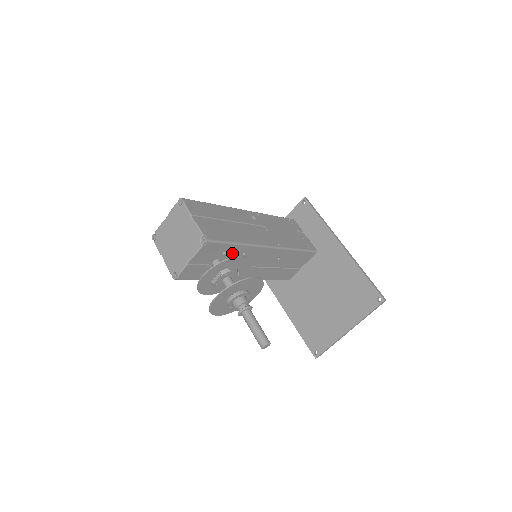
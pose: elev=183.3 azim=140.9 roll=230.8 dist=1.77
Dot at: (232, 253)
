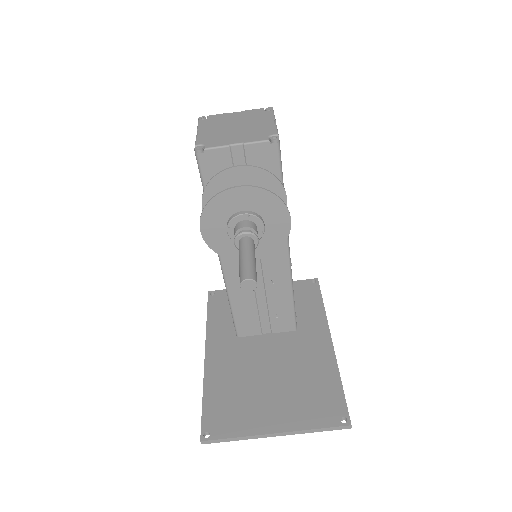
Dot at: occluded
